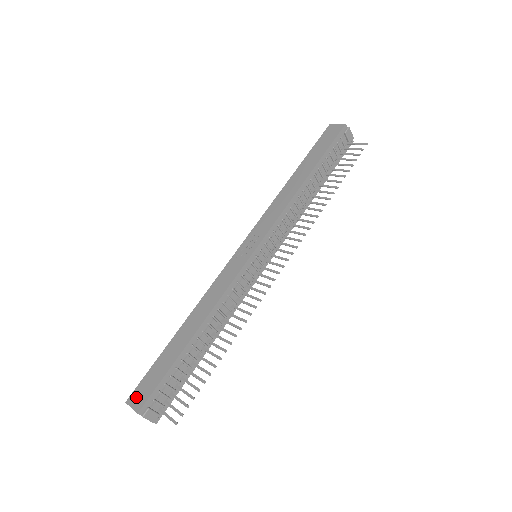
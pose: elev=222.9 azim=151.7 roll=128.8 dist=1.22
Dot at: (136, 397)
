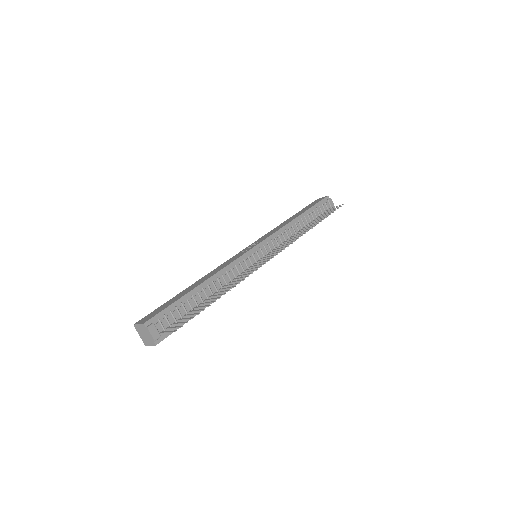
Dot at: (144, 319)
